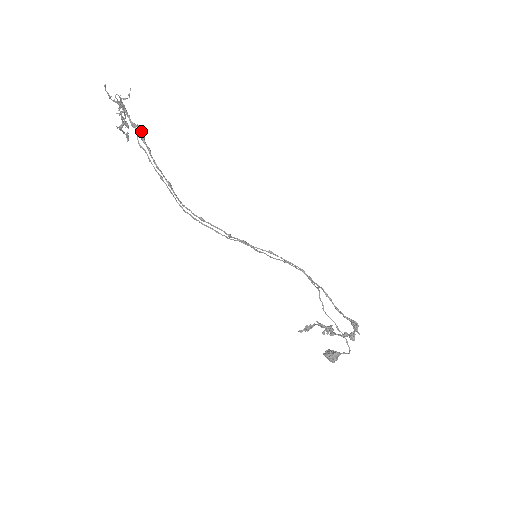
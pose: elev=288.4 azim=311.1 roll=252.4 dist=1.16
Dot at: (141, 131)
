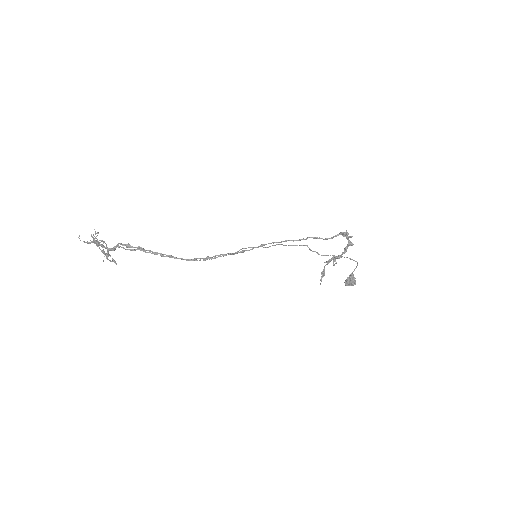
Dot at: (124, 244)
